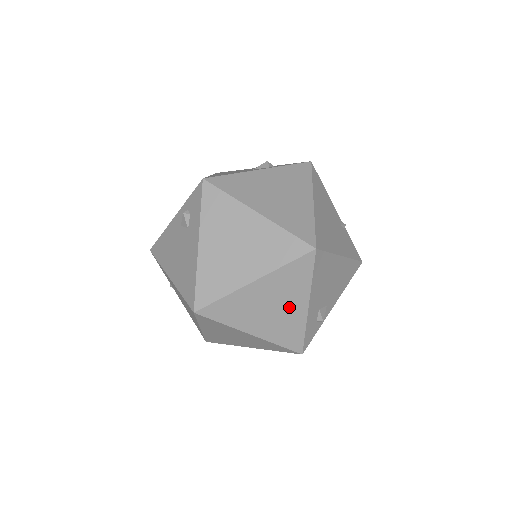
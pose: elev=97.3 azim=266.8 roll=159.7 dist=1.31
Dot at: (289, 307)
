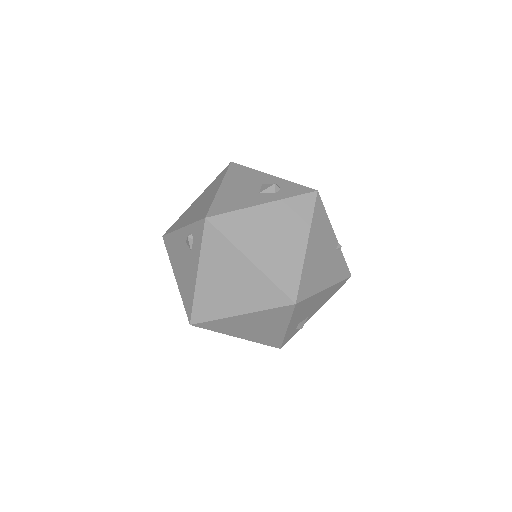
Dot at: (270, 328)
